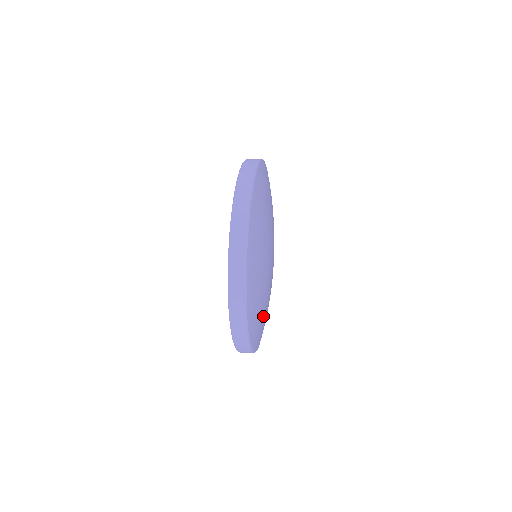
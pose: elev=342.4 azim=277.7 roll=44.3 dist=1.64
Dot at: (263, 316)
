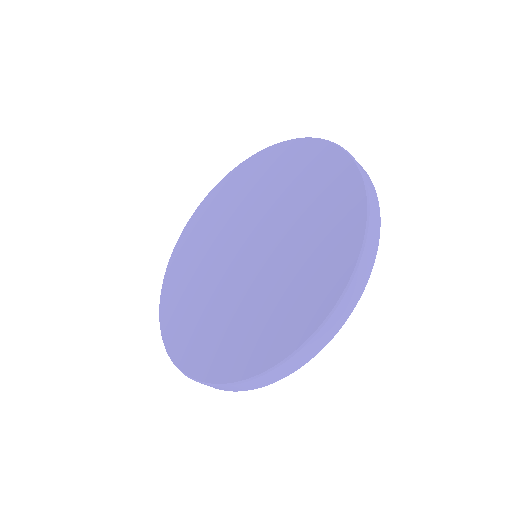
Dot at: occluded
